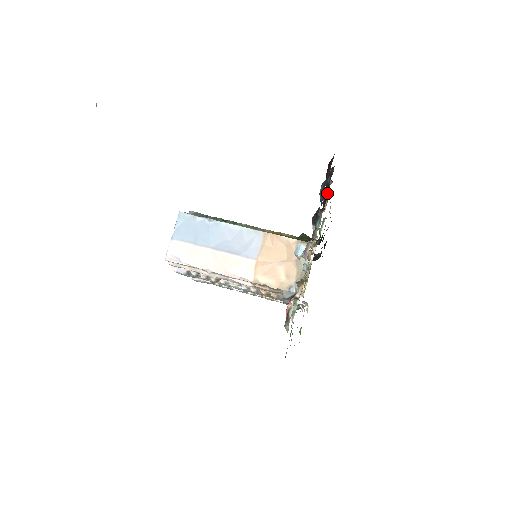
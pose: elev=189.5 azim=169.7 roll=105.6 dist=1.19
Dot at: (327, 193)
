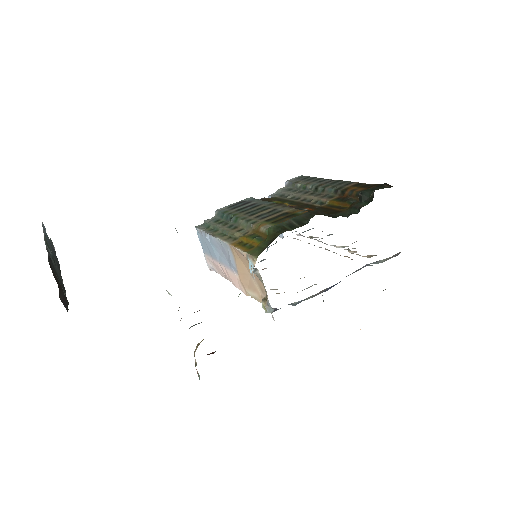
Dot at: occluded
